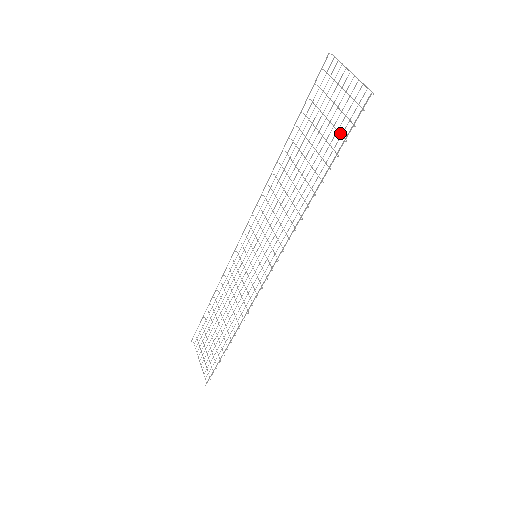
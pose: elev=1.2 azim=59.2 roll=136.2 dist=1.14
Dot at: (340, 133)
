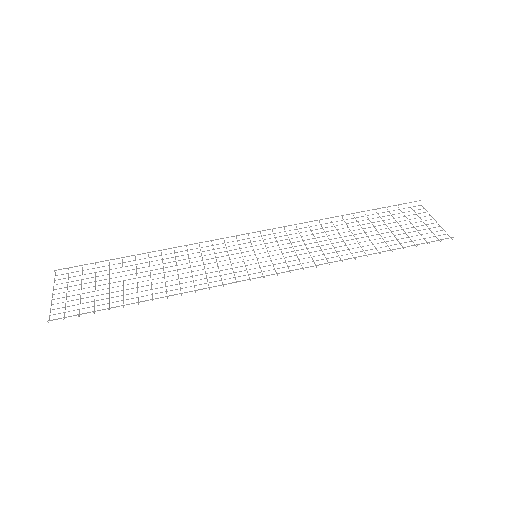
Dot at: occluded
